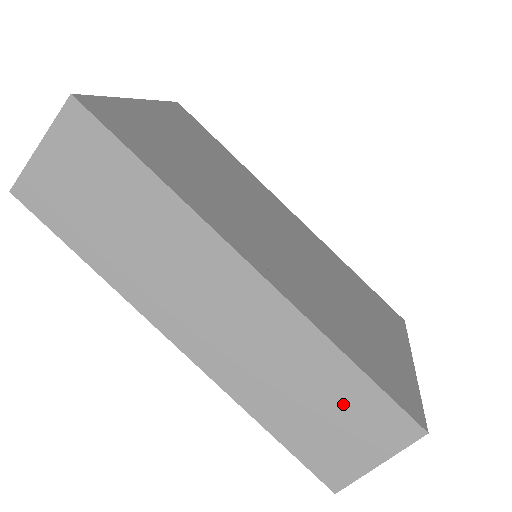
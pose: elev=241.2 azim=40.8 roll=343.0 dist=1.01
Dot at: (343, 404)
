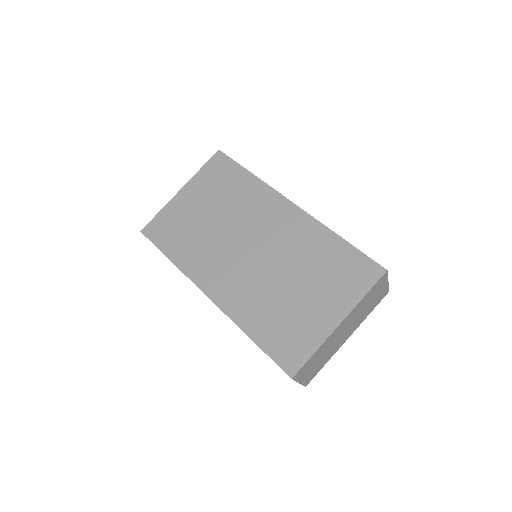
Dot at: occluded
